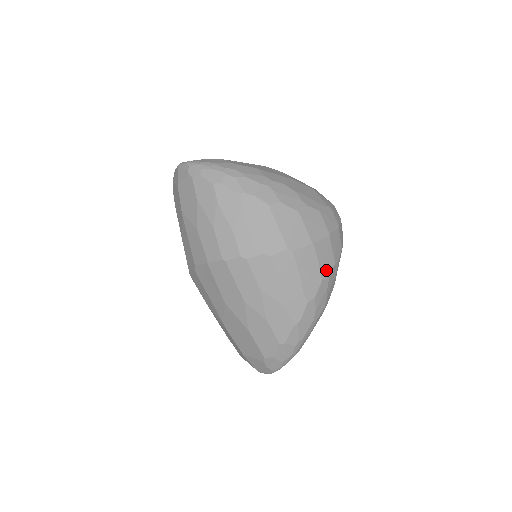
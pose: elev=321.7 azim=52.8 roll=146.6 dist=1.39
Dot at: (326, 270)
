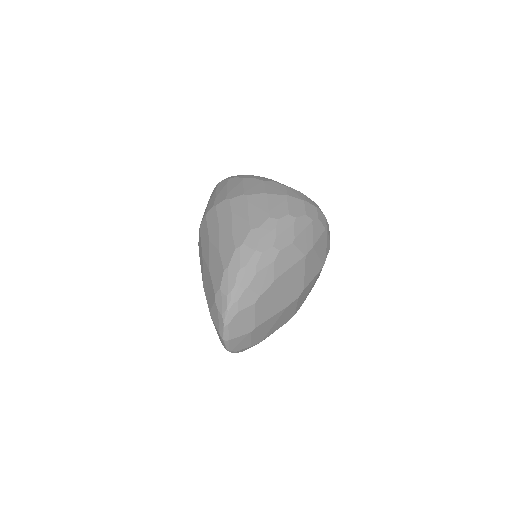
Dot at: (276, 213)
